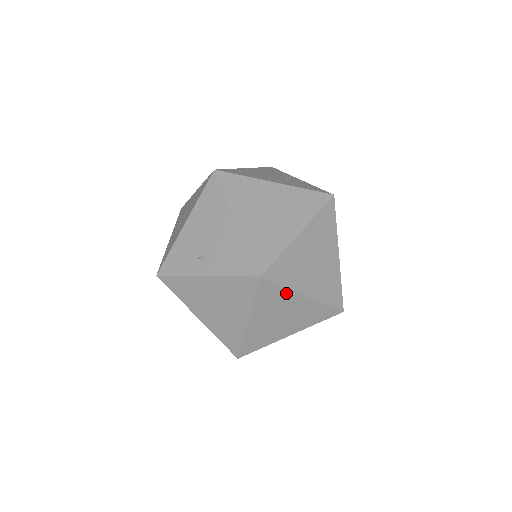
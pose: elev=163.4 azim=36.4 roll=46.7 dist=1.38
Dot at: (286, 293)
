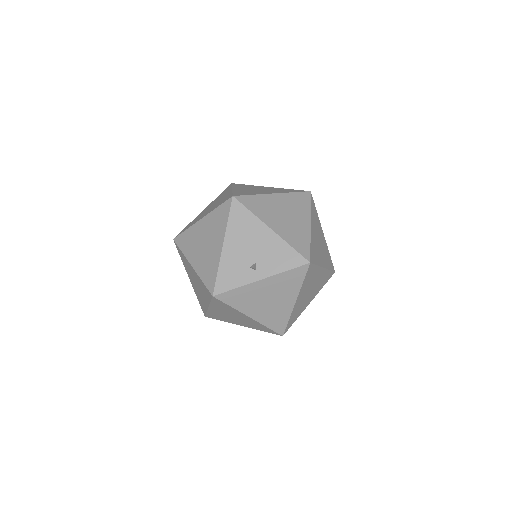
Dot at: (317, 270)
